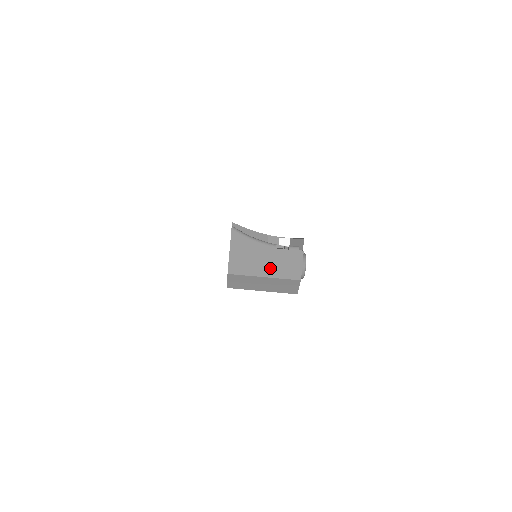
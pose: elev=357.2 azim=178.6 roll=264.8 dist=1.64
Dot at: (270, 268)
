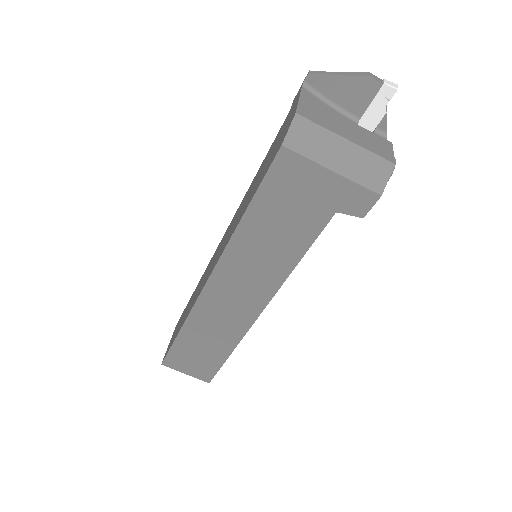
Dot at: (353, 136)
